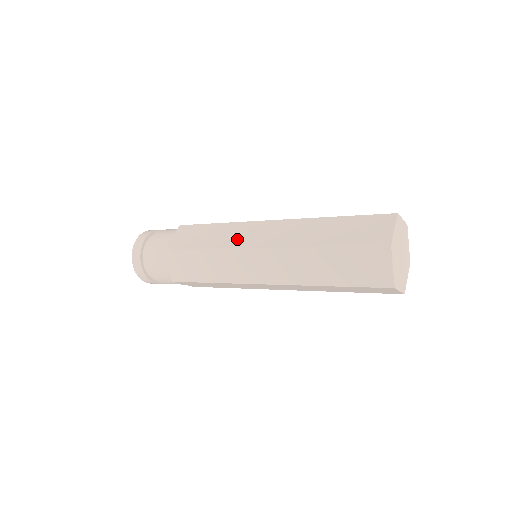
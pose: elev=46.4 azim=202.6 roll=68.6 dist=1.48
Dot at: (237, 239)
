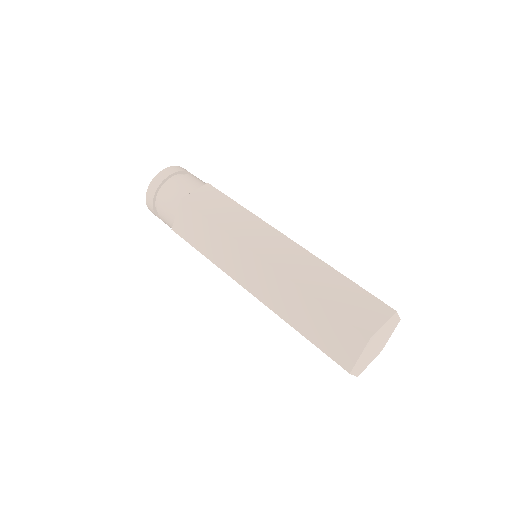
Dot at: (229, 263)
